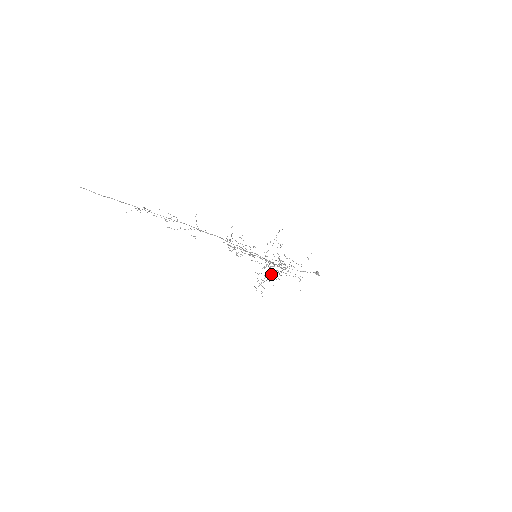
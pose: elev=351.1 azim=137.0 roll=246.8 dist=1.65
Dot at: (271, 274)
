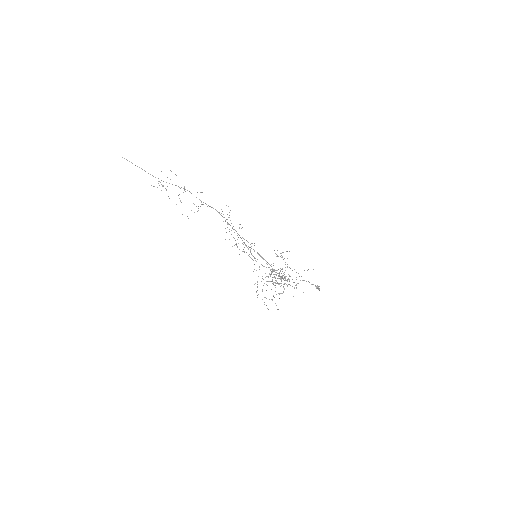
Dot at: (275, 291)
